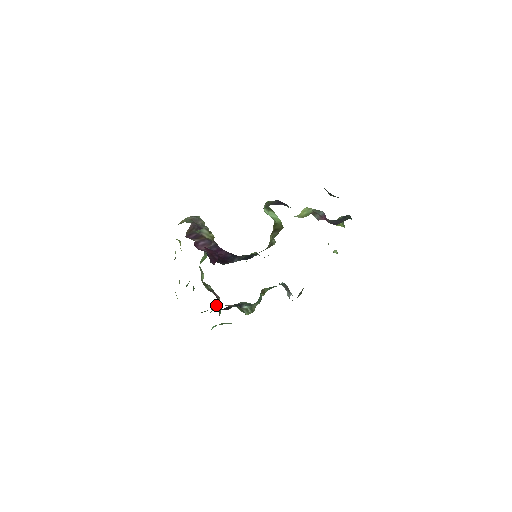
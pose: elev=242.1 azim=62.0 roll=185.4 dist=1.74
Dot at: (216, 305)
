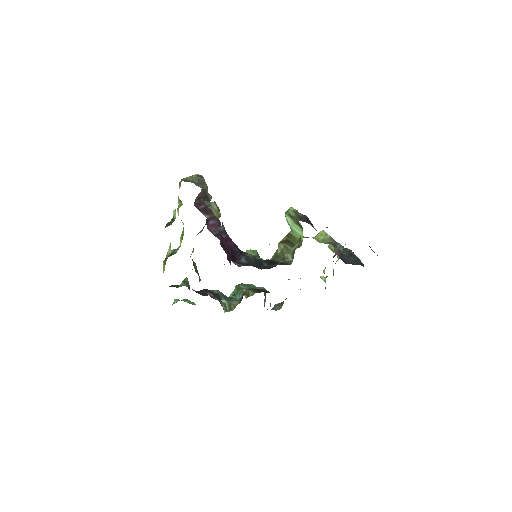
Dot at: (186, 279)
